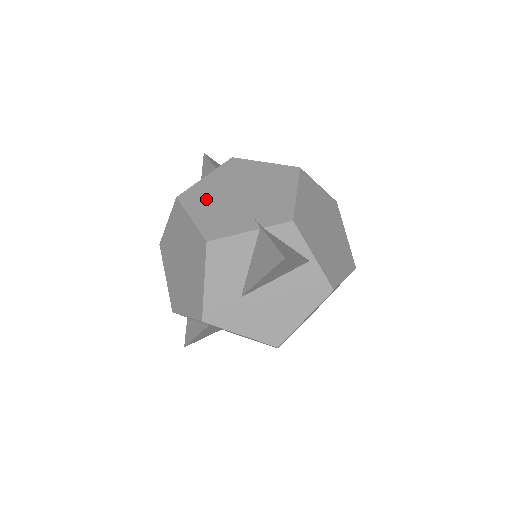
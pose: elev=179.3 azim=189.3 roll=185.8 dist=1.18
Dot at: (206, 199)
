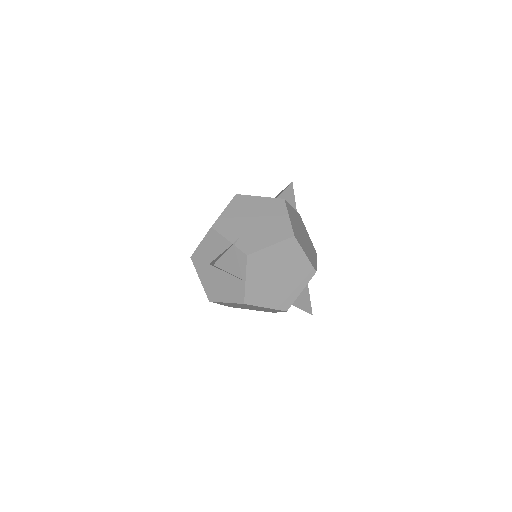
Dot at: (242, 208)
